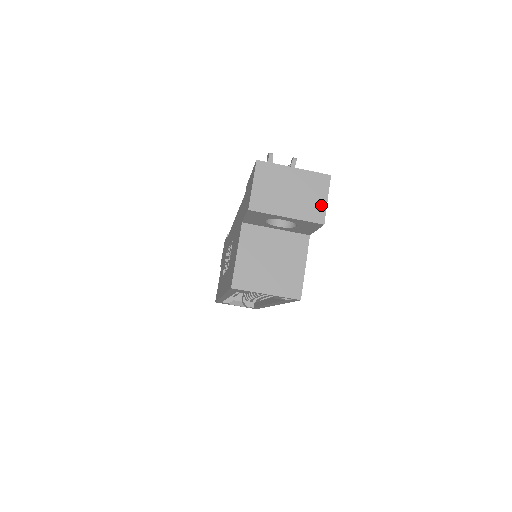
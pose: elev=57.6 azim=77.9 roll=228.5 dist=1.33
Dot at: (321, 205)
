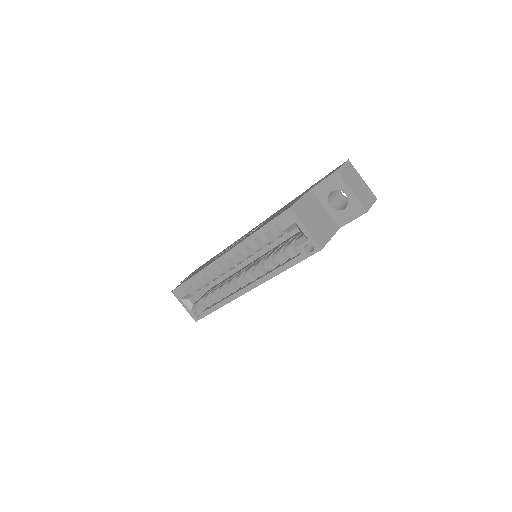
Dot at: (369, 204)
